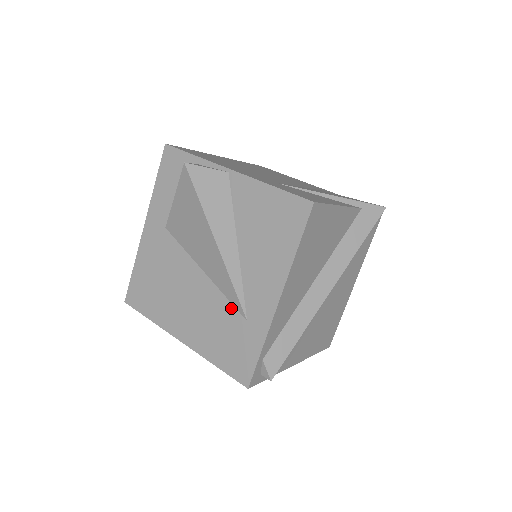
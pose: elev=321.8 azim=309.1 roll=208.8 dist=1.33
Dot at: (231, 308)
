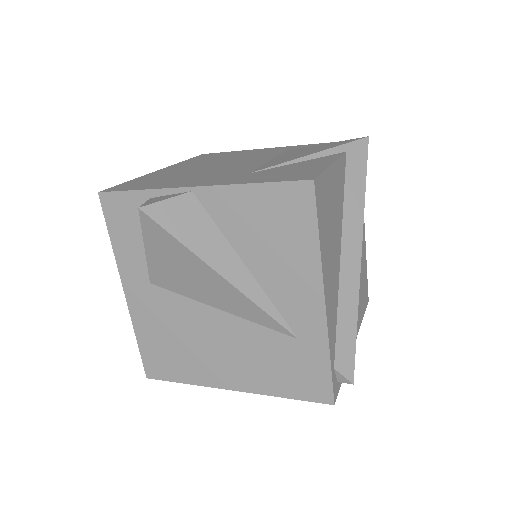
Dot at: (273, 334)
